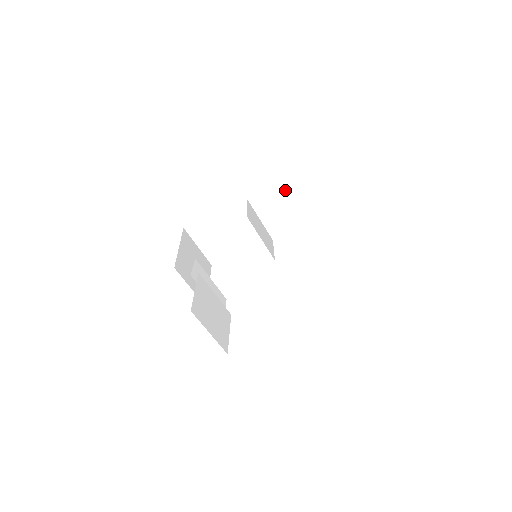
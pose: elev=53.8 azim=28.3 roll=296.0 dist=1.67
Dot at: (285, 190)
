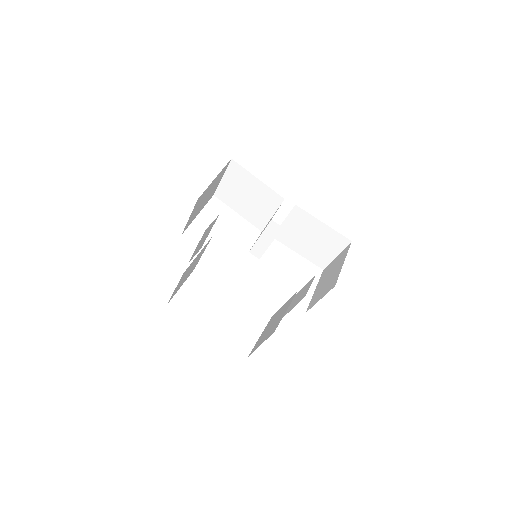
Dot at: (323, 231)
